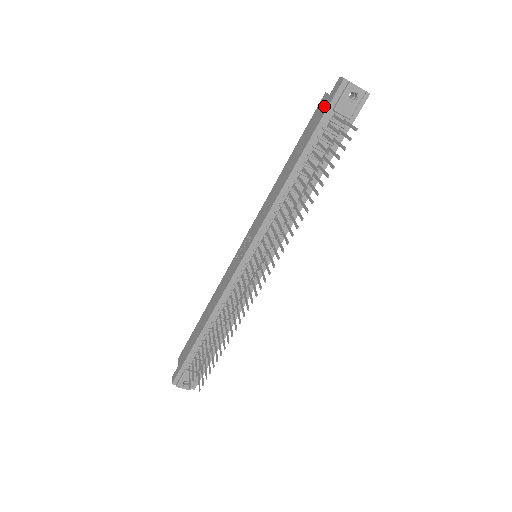
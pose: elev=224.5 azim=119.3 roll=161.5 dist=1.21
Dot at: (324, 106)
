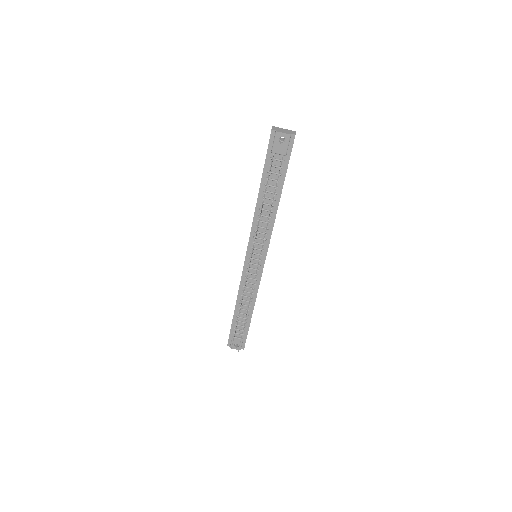
Dot at: occluded
